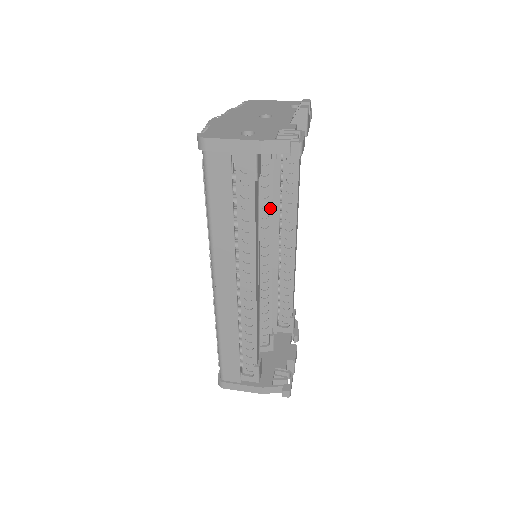
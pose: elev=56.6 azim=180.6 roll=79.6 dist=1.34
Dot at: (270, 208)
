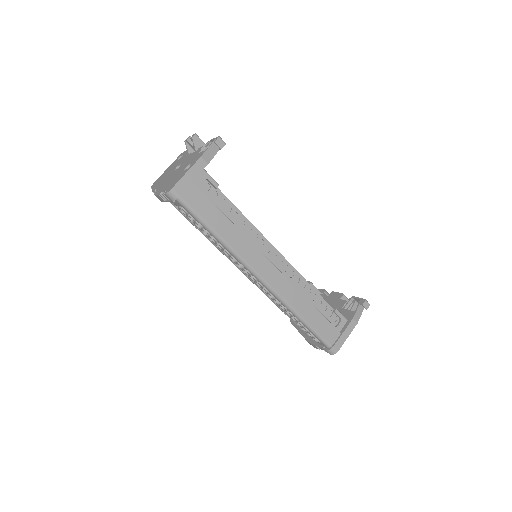
Dot at: occluded
